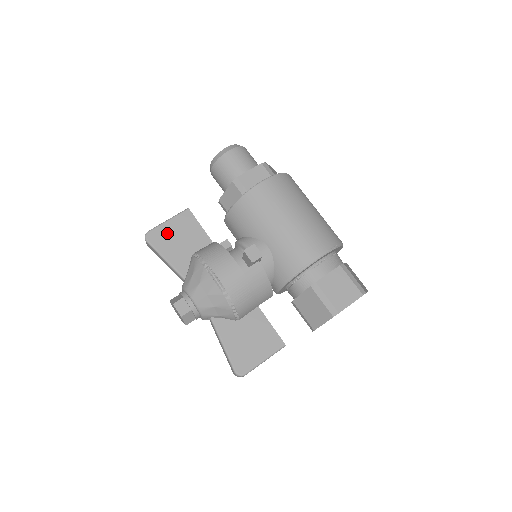
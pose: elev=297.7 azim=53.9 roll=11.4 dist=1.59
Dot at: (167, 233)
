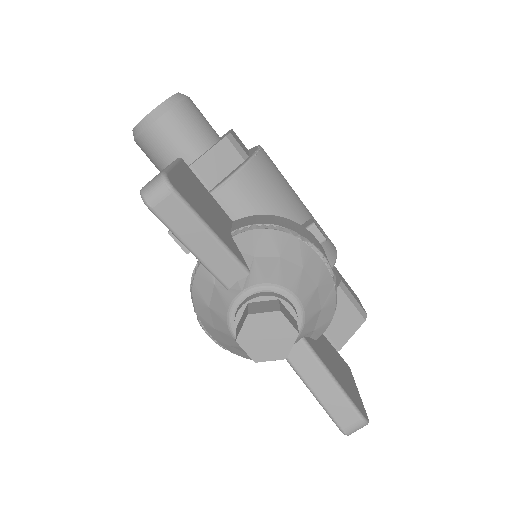
Dot at: (187, 186)
